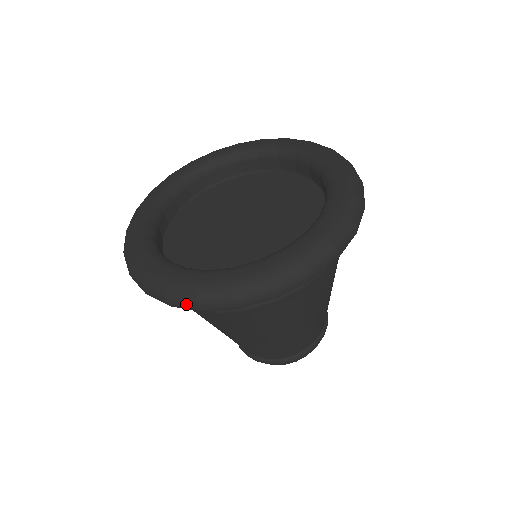
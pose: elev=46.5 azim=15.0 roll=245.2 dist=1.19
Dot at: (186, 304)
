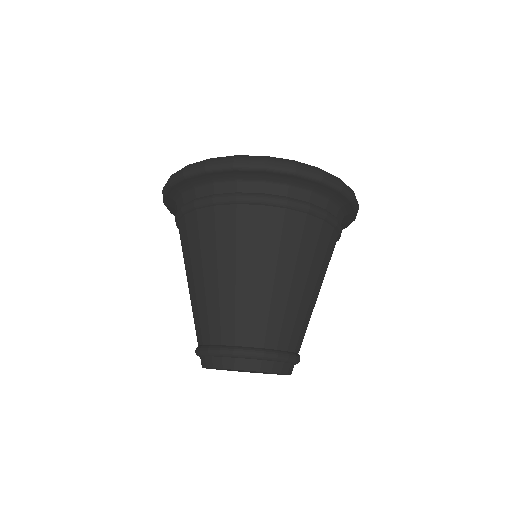
Dot at: occluded
